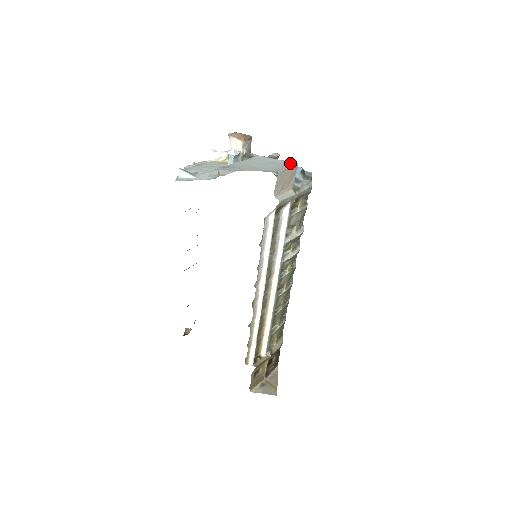
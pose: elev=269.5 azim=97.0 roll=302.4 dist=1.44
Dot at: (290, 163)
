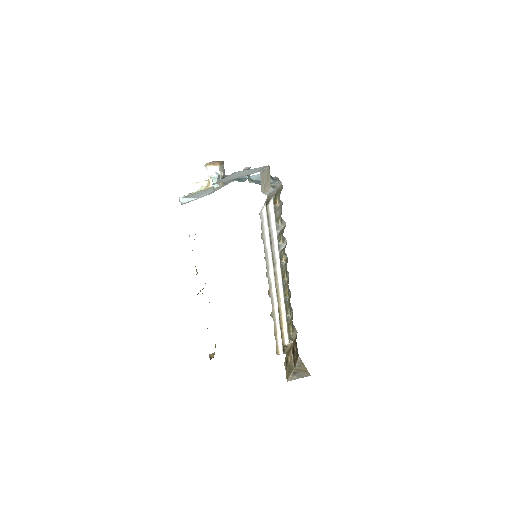
Dot at: (263, 167)
